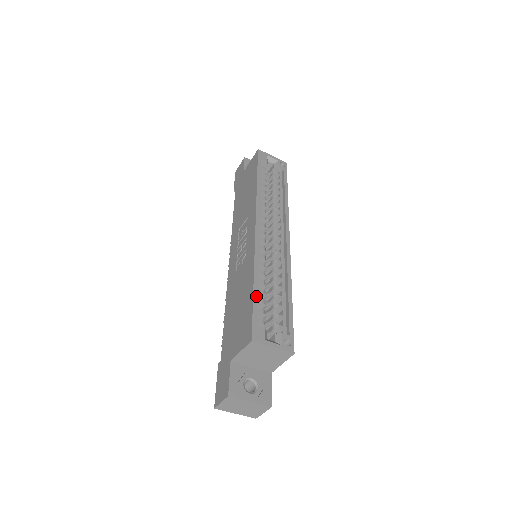
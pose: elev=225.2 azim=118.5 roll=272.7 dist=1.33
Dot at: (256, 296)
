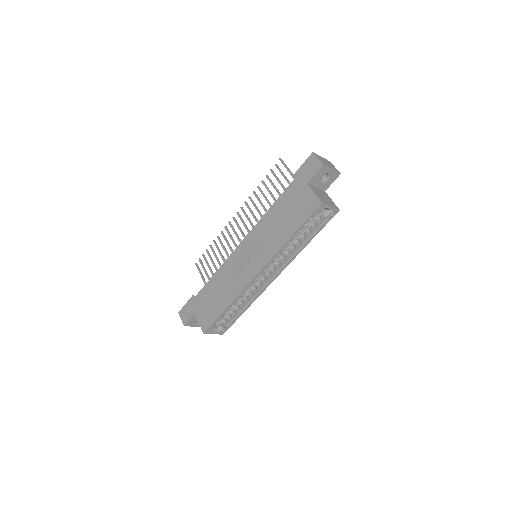
Dot at: occluded
